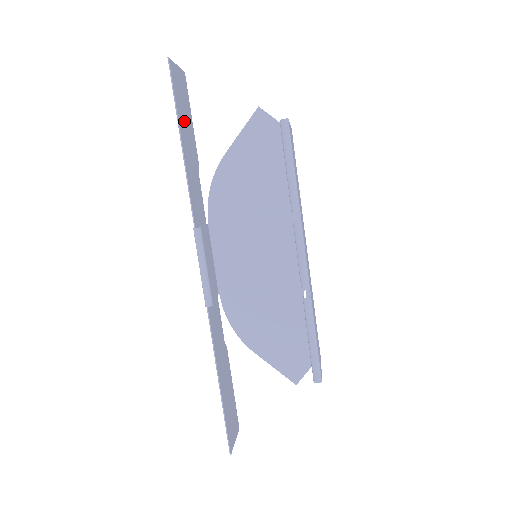
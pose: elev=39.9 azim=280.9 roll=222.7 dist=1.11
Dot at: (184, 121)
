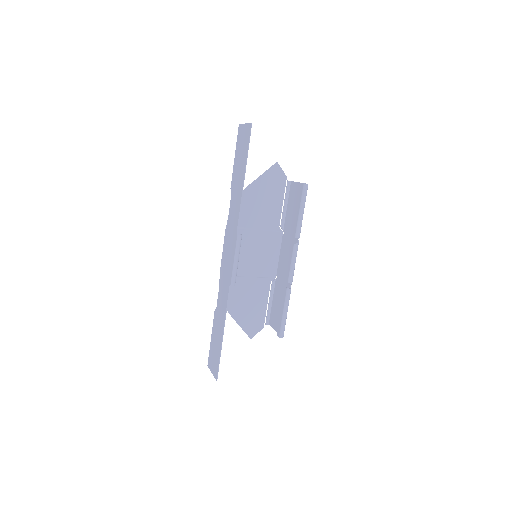
Dot at: (242, 162)
